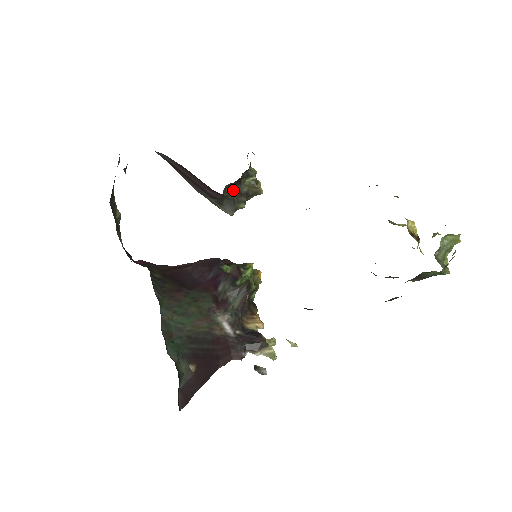
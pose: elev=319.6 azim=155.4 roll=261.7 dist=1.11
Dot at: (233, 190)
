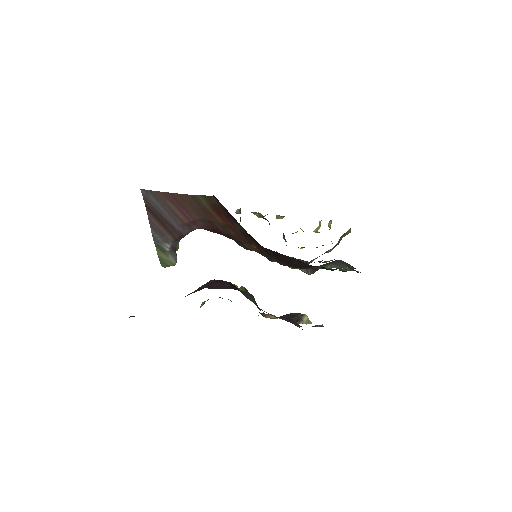
Dot at: occluded
